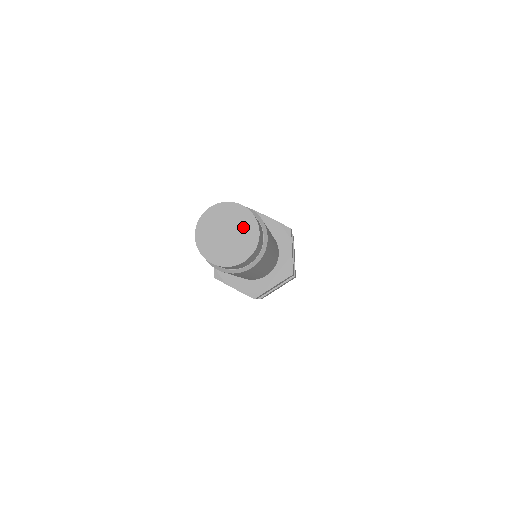
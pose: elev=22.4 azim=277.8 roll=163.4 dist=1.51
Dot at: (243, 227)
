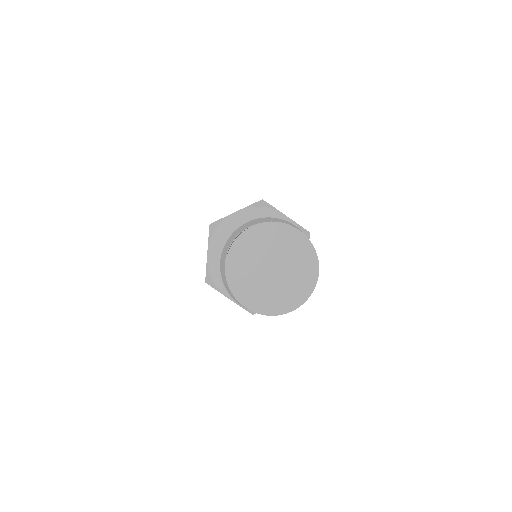
Dot at: (297, 262)
